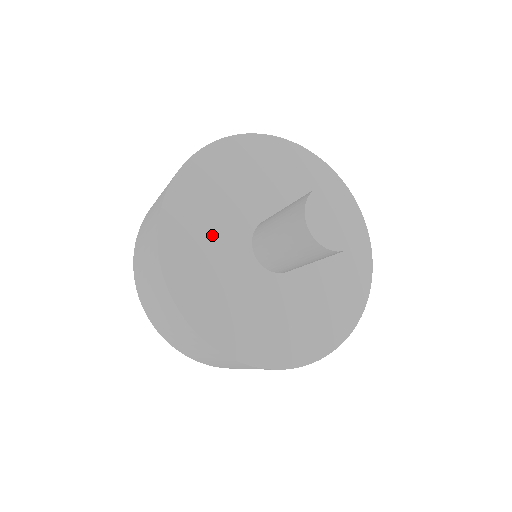
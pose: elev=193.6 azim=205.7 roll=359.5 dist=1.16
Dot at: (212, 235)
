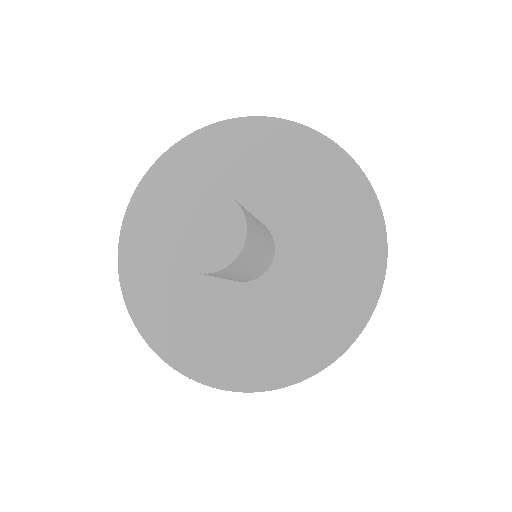
Dot at: (187, 304)
